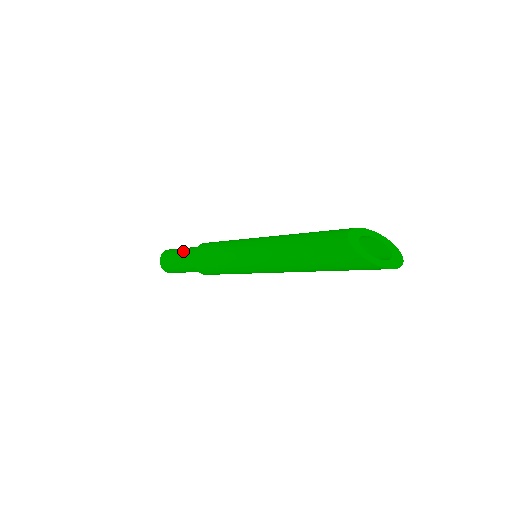
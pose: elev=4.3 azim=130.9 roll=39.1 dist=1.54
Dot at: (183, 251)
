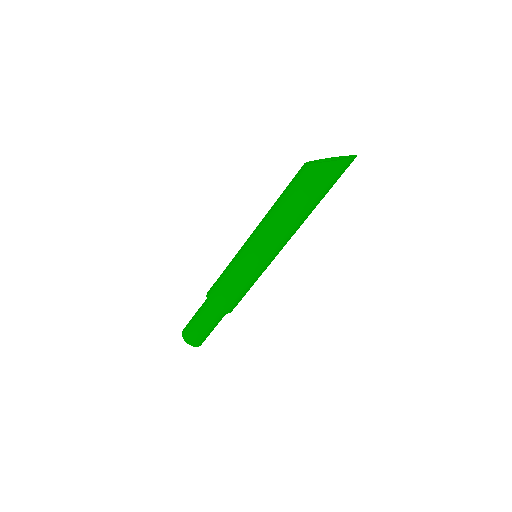
Dot at: (198, 310)
